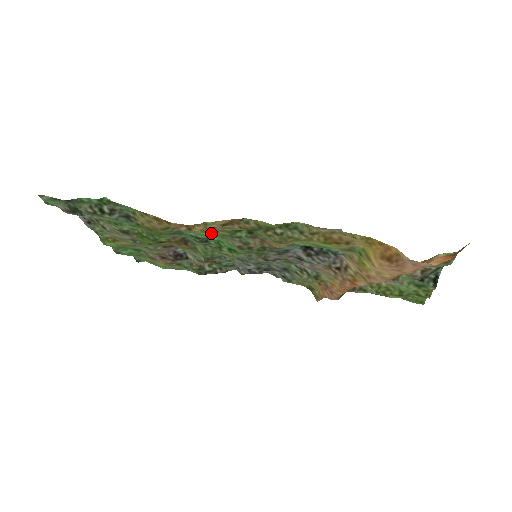
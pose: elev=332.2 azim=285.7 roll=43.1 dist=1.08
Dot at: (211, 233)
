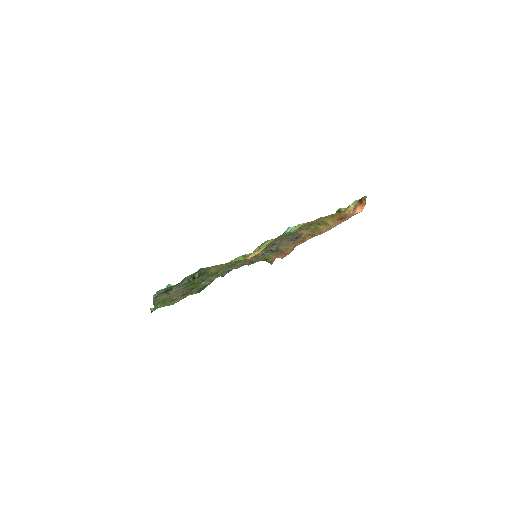
Dot at: (247, 255)
